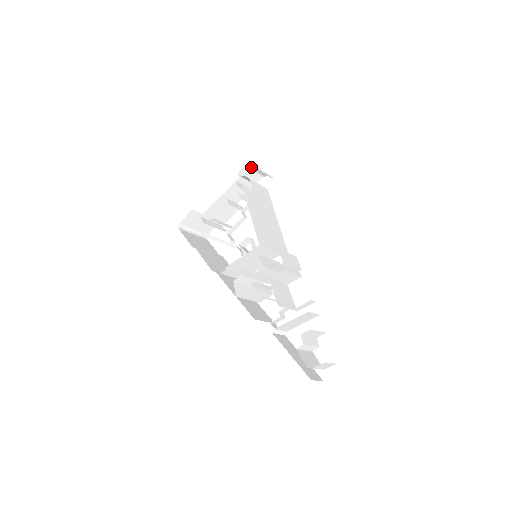
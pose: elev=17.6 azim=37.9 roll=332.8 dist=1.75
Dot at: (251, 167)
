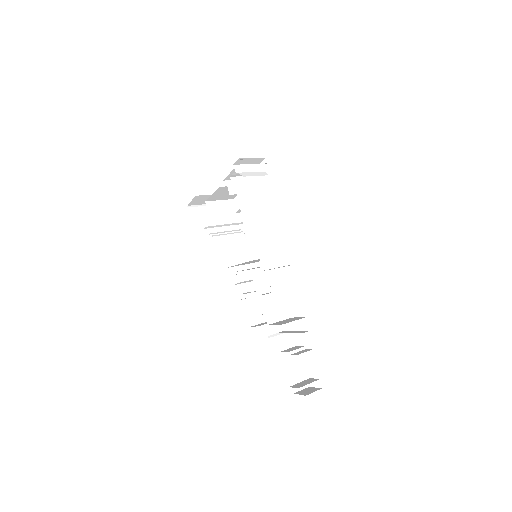
Dot at: occluded
